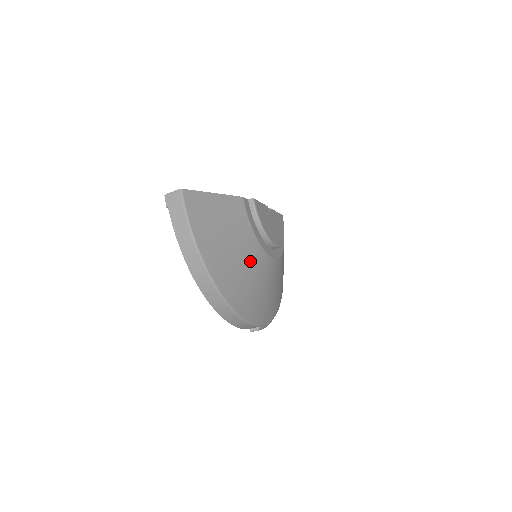
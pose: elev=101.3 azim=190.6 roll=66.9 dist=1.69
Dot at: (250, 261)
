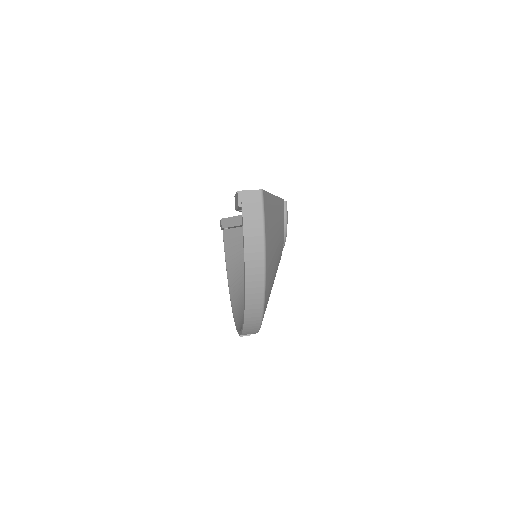
Dot at: occluded
